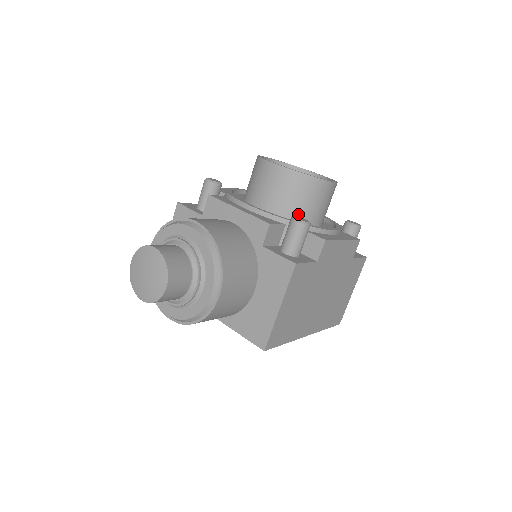
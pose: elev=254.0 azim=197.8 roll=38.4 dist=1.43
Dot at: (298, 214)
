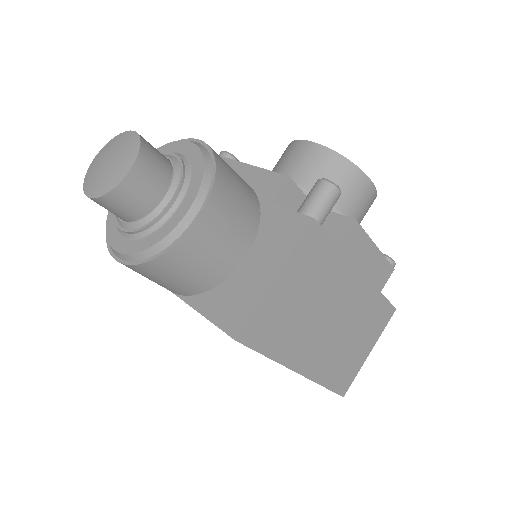
Dot at: occluded
